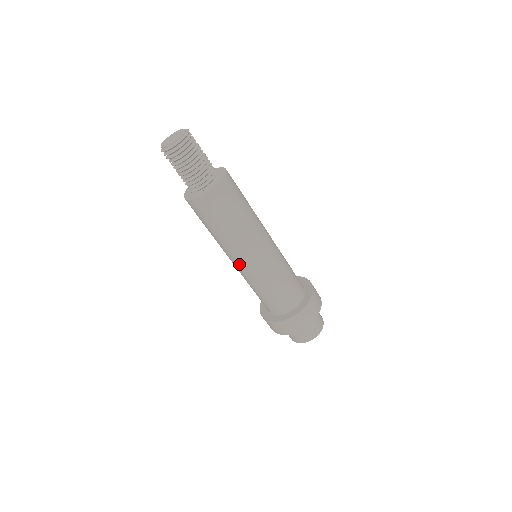
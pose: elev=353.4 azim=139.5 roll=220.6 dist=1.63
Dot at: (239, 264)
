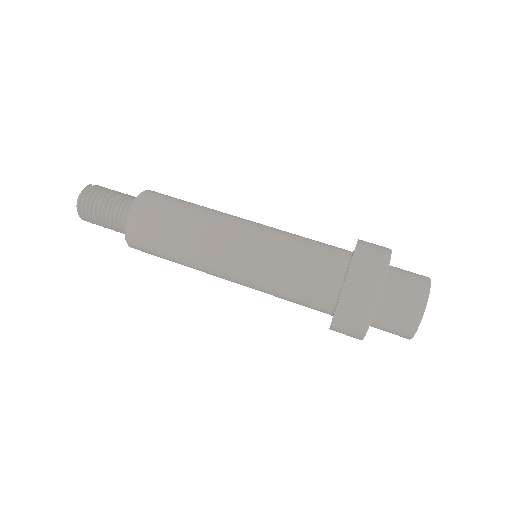
Dot at: occluded
